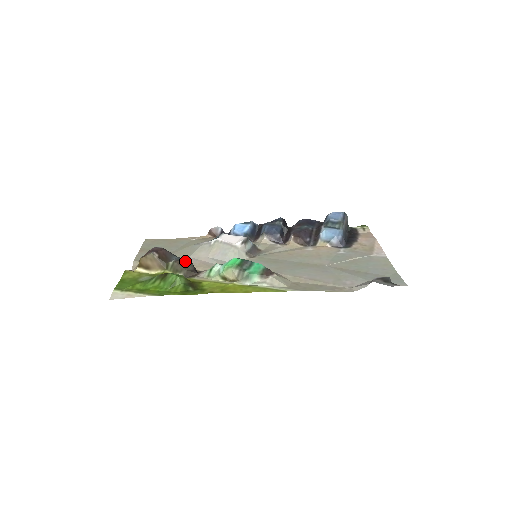
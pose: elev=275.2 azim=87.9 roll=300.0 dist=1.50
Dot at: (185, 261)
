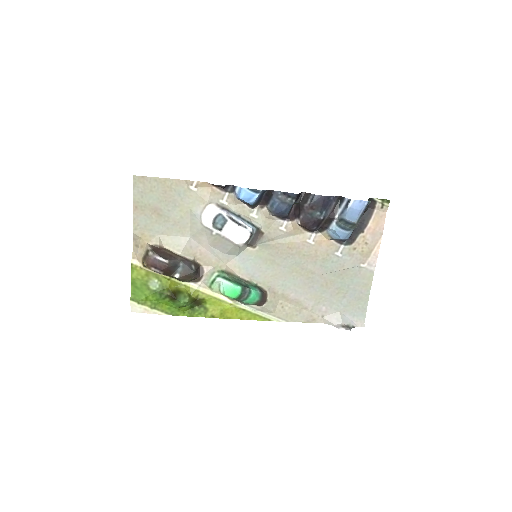
Dot at: (189, 274)
